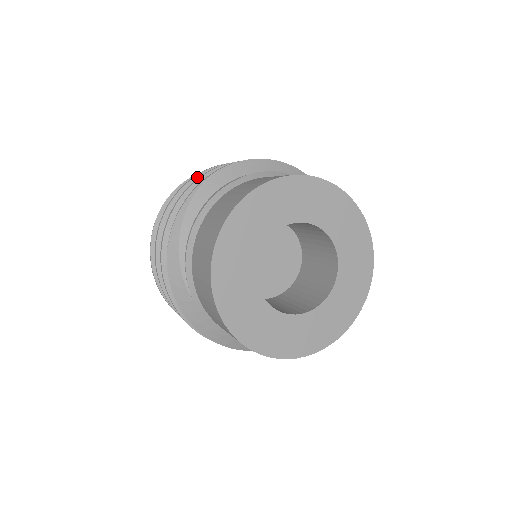
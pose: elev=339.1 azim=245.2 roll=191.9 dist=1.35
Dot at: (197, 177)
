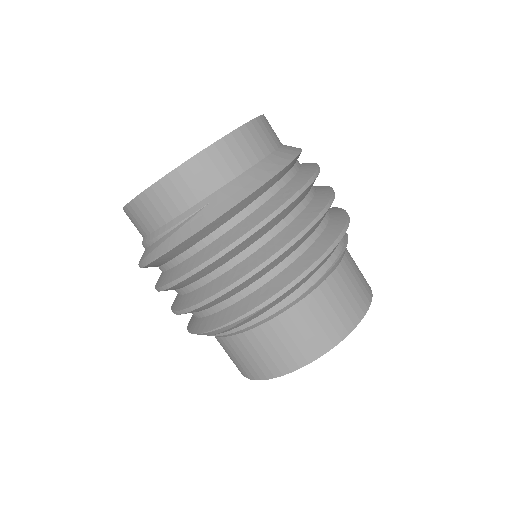
Dot at: (237, 247)
